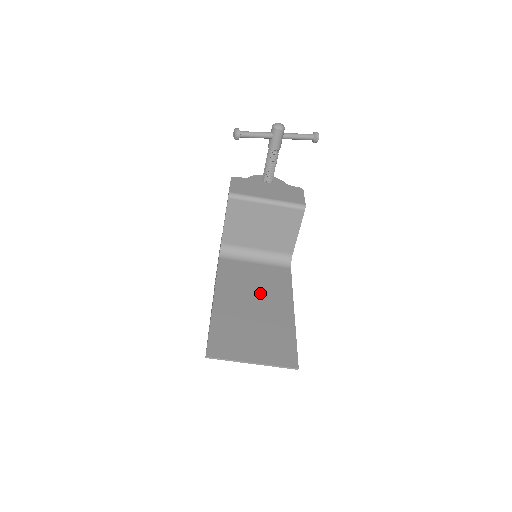
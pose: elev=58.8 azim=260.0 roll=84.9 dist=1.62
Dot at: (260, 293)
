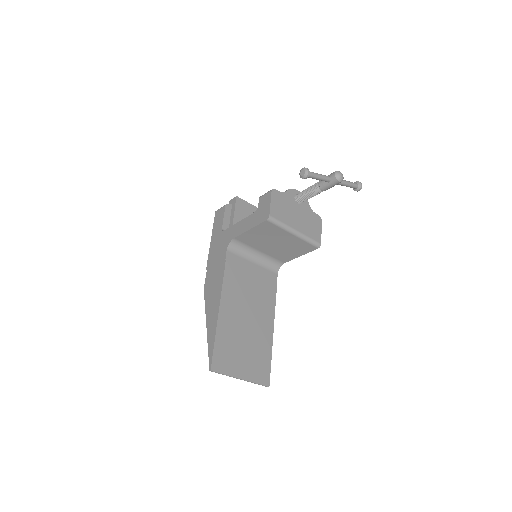
Dot at: (253, 302)
